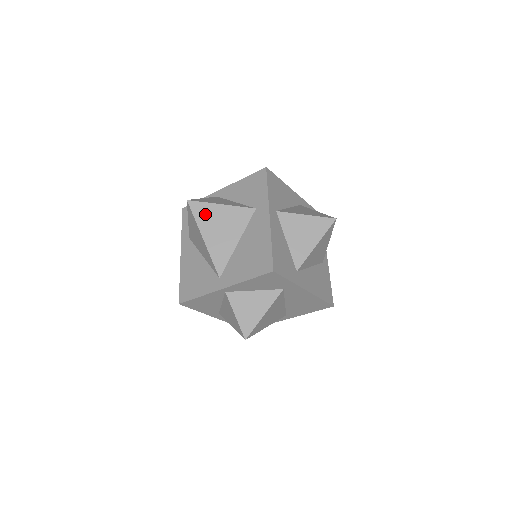
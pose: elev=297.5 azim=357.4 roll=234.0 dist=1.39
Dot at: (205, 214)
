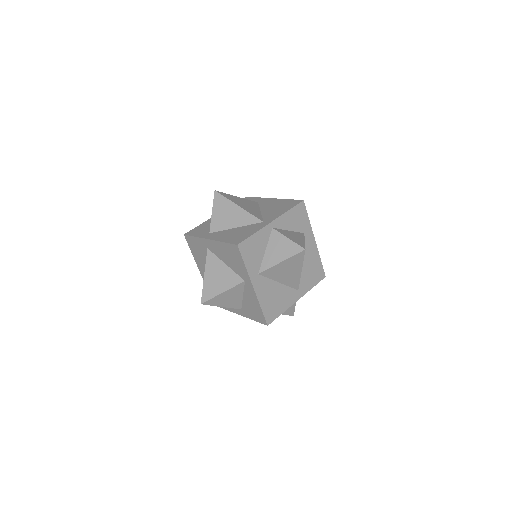
Dot at: (231, 197)
